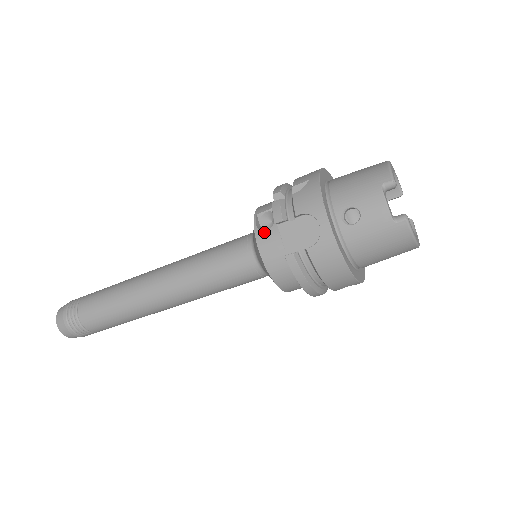
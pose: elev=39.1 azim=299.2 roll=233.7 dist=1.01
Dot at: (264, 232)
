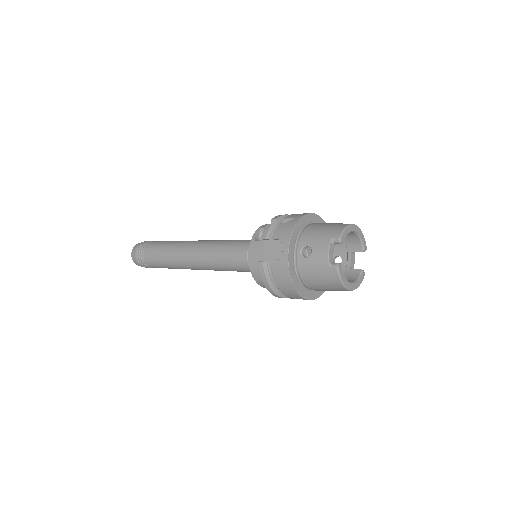
Dot at: (256, 242)
